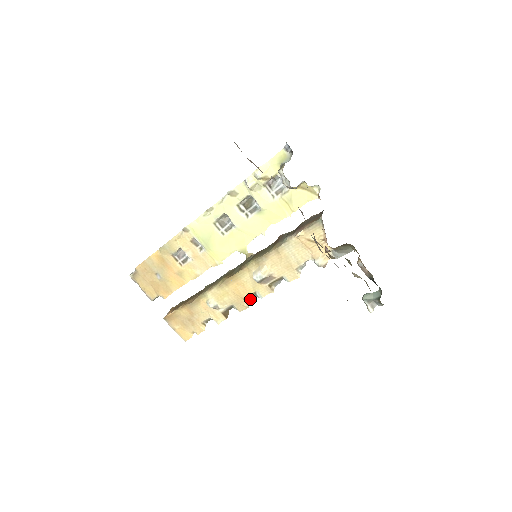
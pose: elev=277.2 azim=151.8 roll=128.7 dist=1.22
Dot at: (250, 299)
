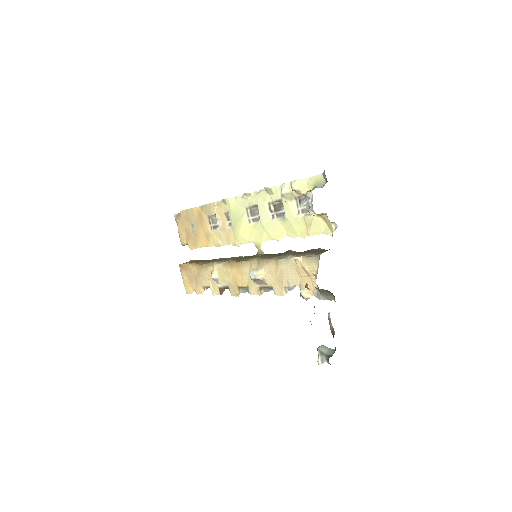
Dot at: (242, 290)
